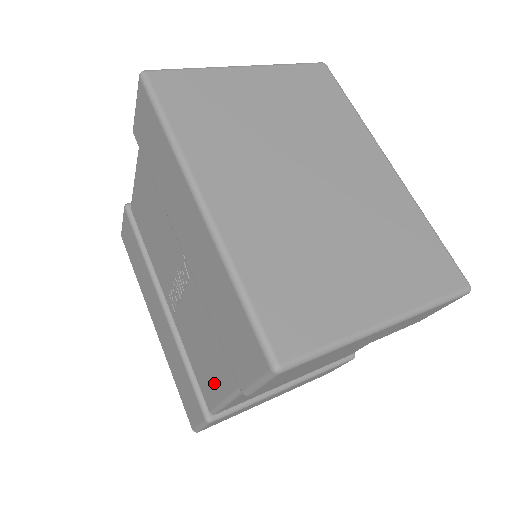
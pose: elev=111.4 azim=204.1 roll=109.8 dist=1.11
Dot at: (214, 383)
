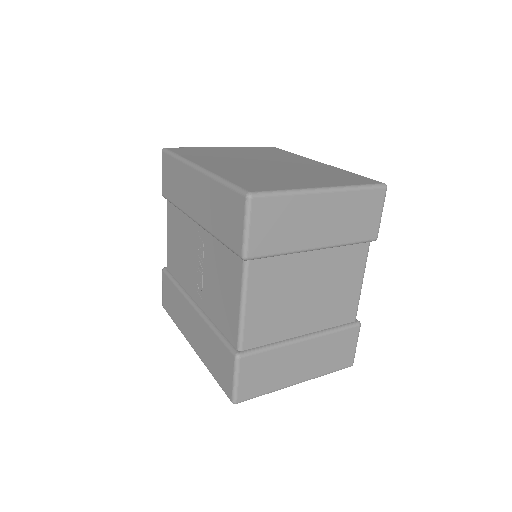
Dot at: (232, 306)
